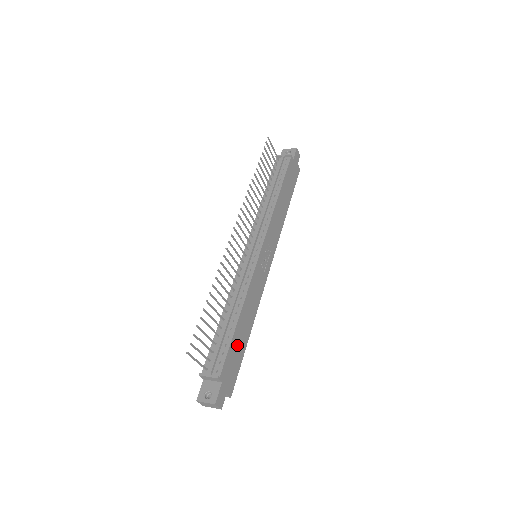
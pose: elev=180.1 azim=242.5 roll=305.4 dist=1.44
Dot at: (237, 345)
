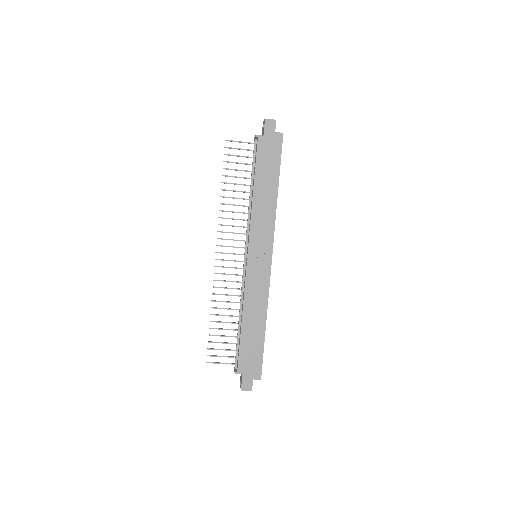
Dot at: (250, 342)
